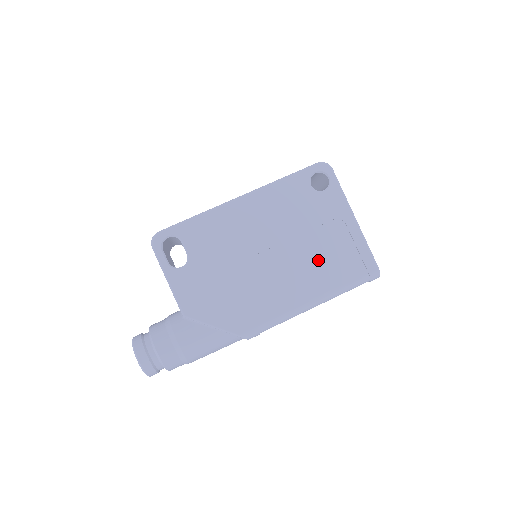
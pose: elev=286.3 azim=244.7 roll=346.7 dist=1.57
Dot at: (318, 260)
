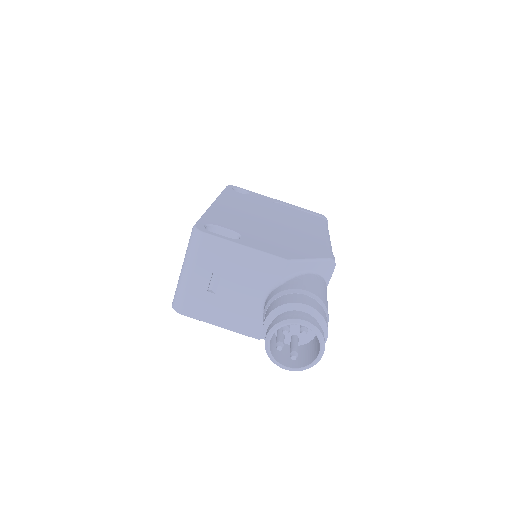
Dot at: (296, 218)
